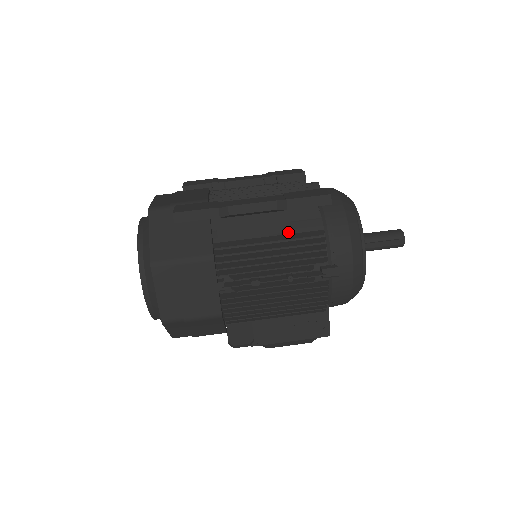
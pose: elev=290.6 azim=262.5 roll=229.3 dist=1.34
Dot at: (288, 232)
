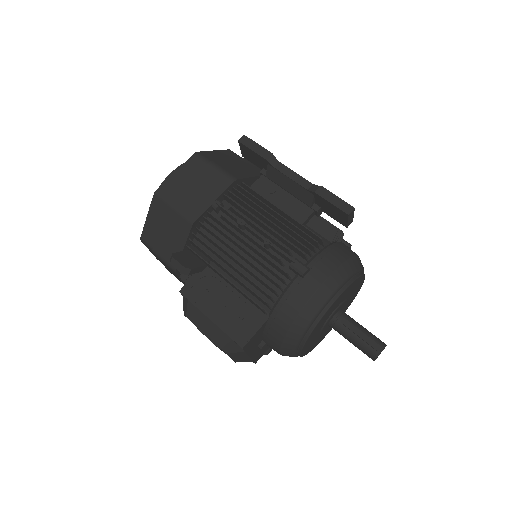
Dot at: occluded
